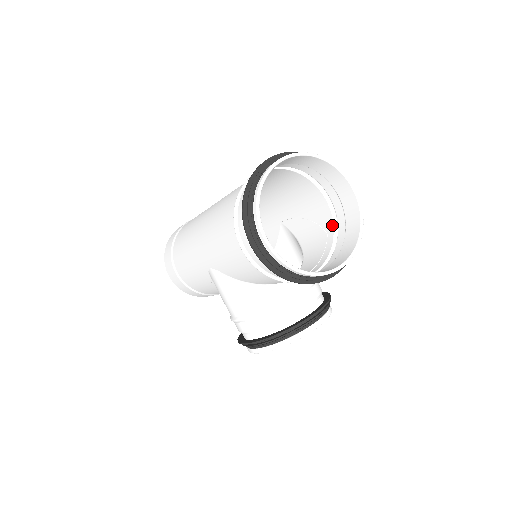
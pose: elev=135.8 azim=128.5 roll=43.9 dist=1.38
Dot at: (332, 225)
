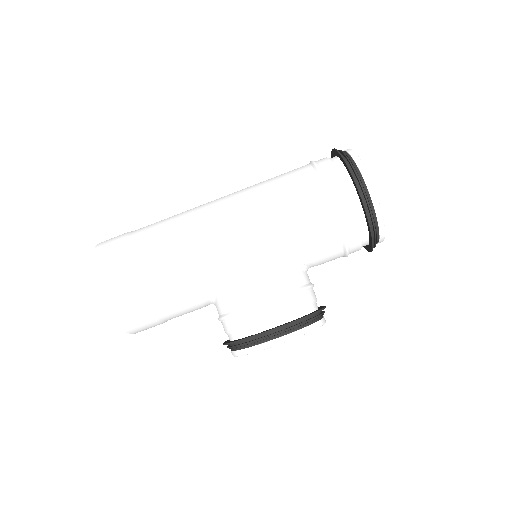
Dot at: occluded
